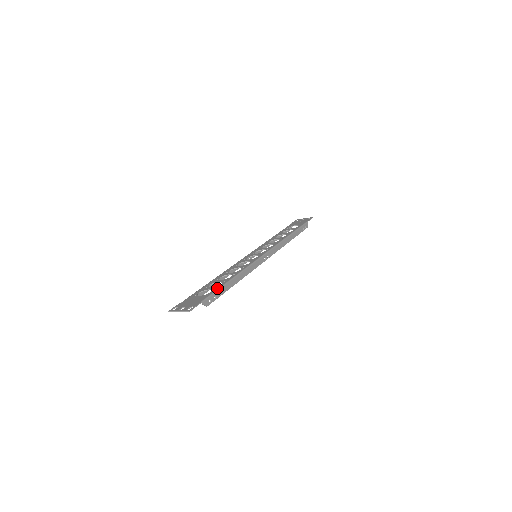
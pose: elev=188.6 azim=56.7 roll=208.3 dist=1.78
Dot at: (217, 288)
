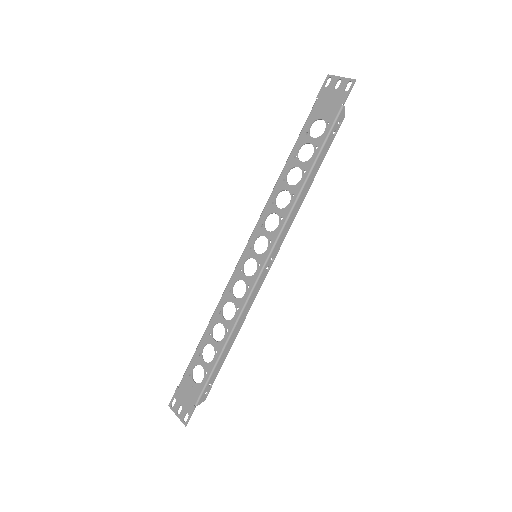
Dot at: (209, 372)
